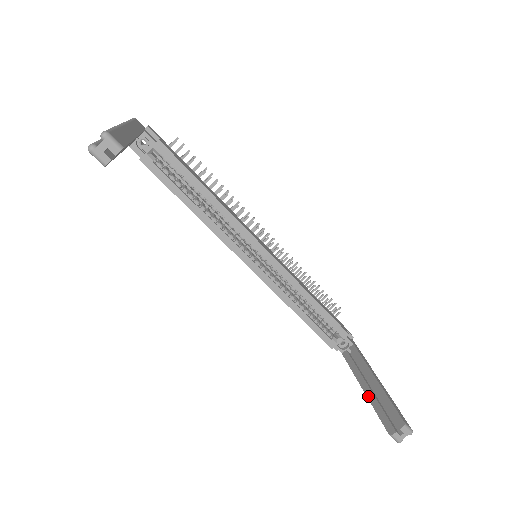
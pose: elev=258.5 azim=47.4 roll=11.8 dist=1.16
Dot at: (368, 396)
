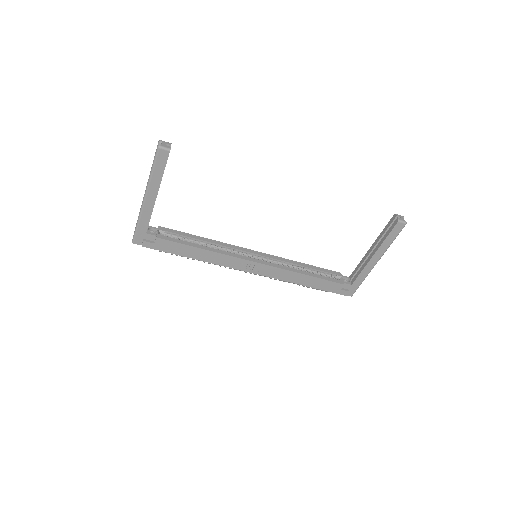
Dot at: (378, 248)
